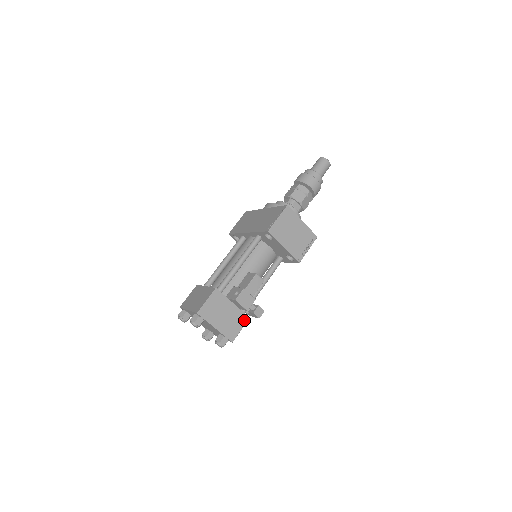
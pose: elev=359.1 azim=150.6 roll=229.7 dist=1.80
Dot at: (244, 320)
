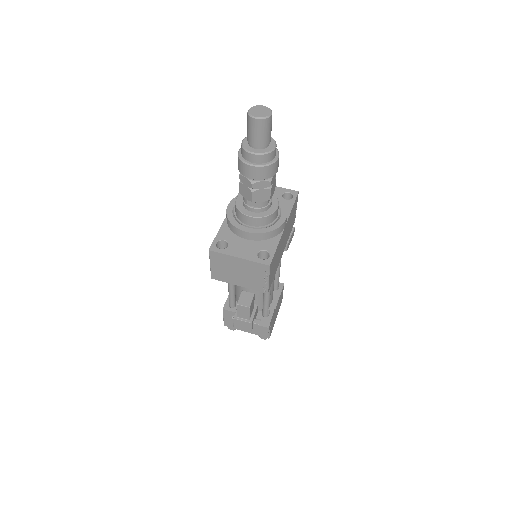
Dot at: occluded
